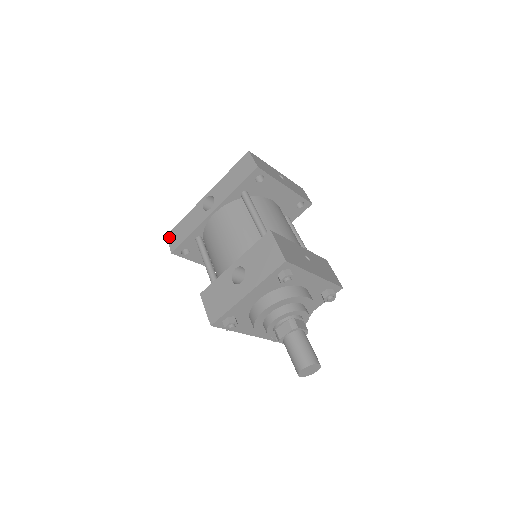
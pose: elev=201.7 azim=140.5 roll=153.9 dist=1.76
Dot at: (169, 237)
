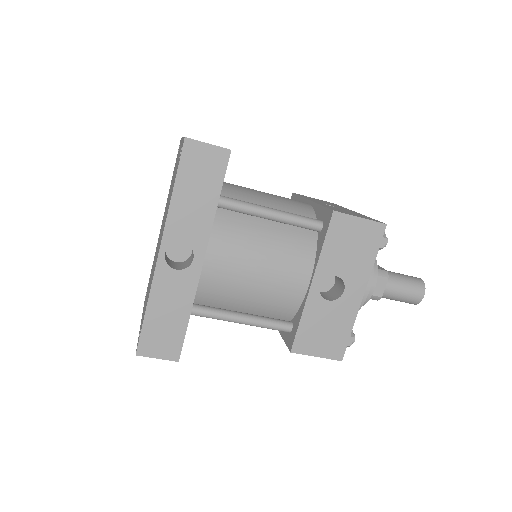
Dot at: (146, 351)
